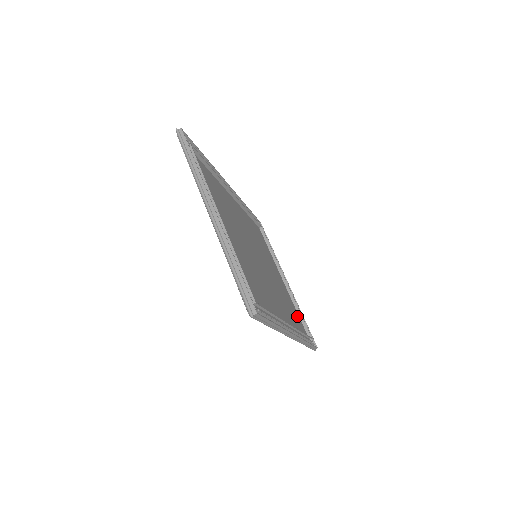
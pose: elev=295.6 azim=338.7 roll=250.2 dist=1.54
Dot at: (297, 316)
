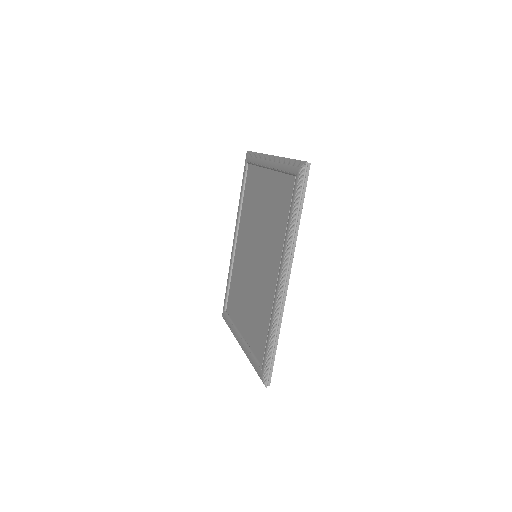
Dot at: (258, 347)
